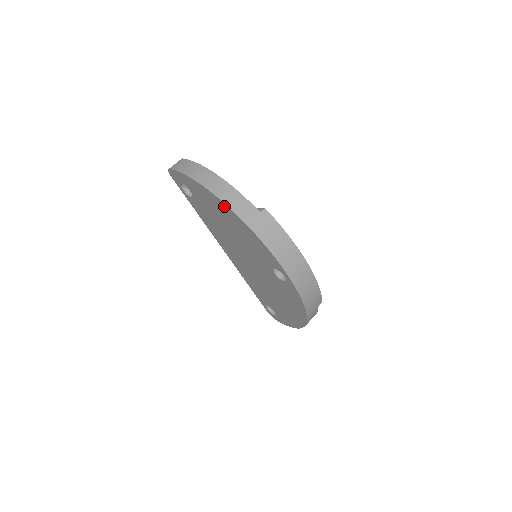
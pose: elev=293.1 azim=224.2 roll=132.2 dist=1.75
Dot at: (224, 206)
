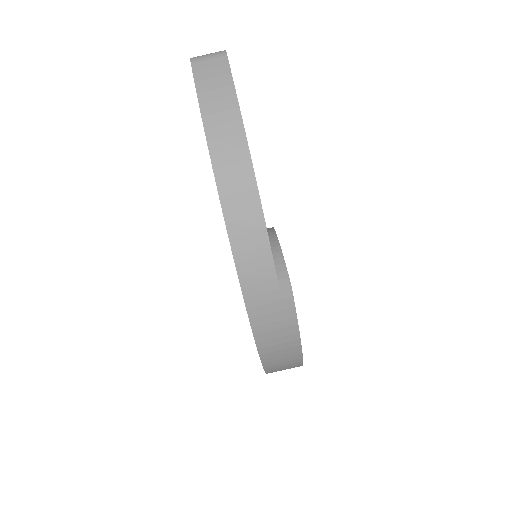
Dot at: occluded
